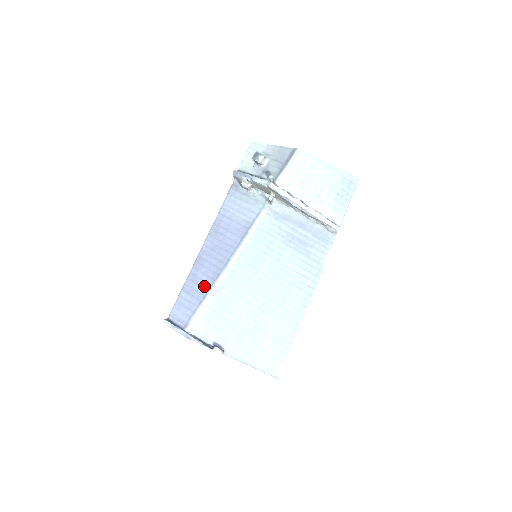
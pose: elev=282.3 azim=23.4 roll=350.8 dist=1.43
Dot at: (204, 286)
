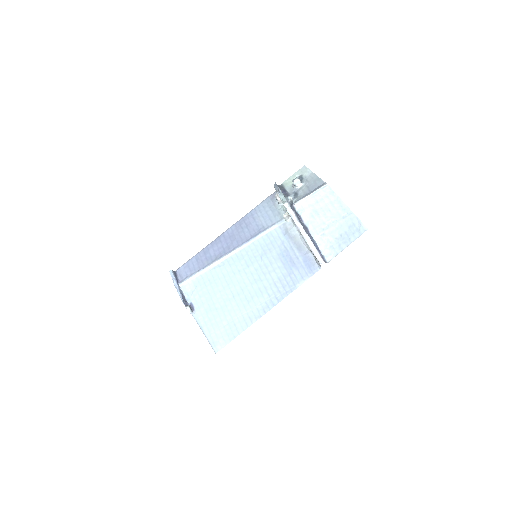
Dot at: (208, 260)
